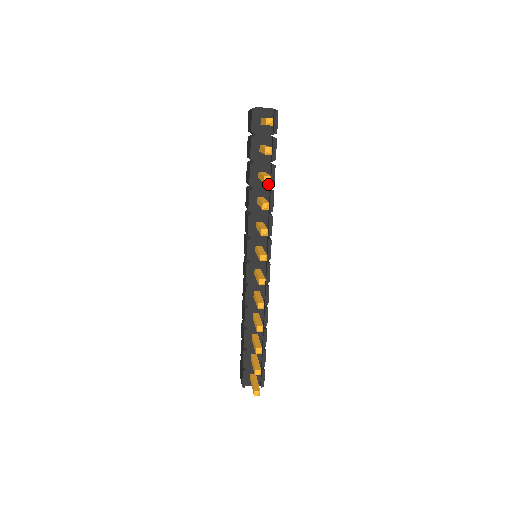
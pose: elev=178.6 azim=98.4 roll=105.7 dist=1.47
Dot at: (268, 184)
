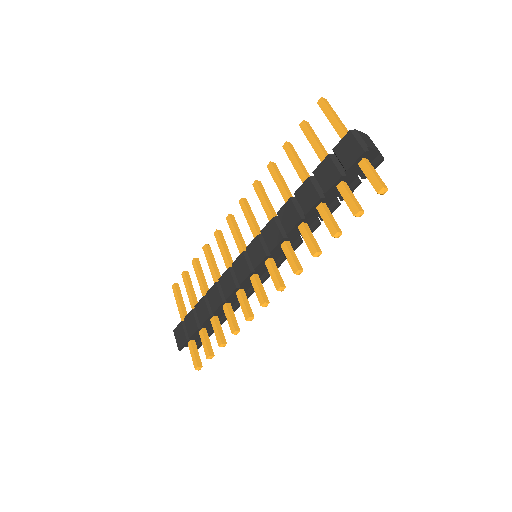
Dot at: (319, 214)
